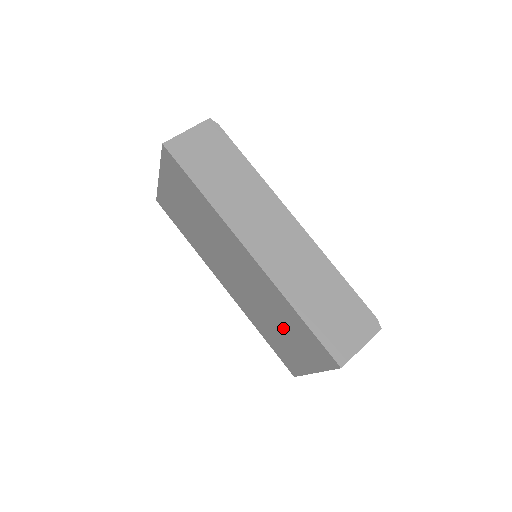
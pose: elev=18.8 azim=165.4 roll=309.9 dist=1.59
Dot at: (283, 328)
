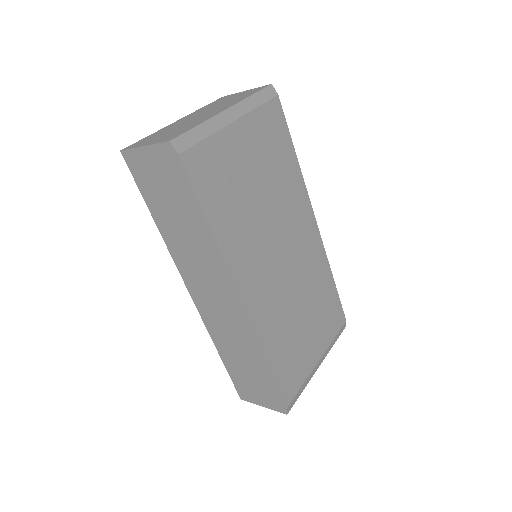
Dot at: occluded
